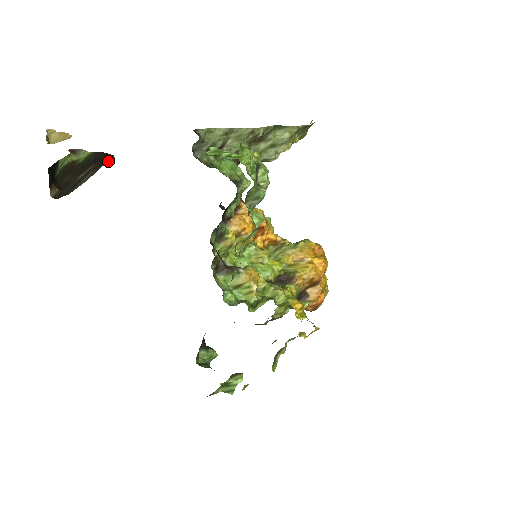
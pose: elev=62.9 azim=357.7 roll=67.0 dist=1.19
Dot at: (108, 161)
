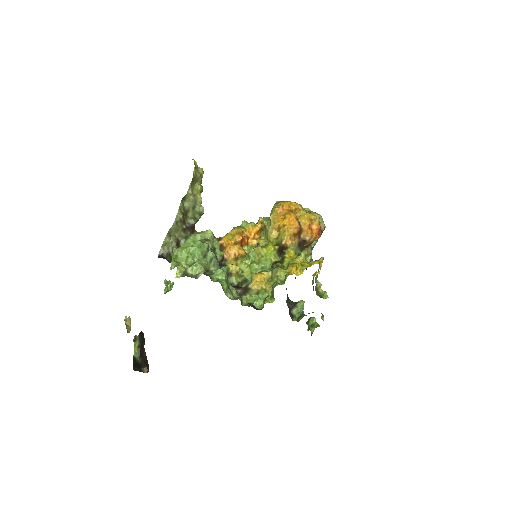
Dot at: (144, 338)
